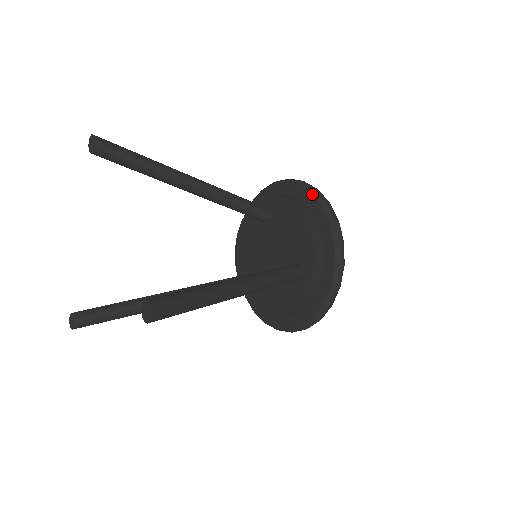
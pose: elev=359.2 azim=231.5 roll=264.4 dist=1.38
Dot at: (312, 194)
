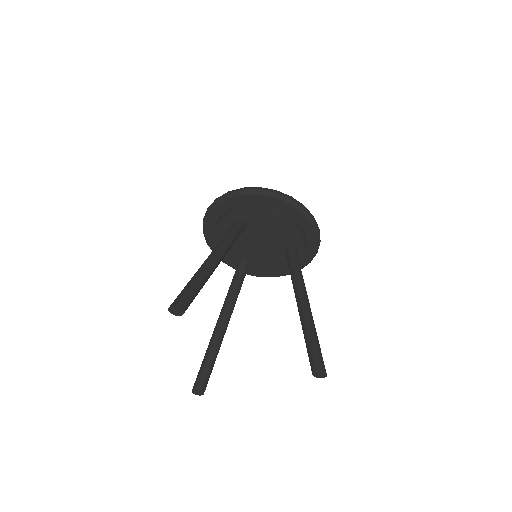
Dot at: (277, 198)
